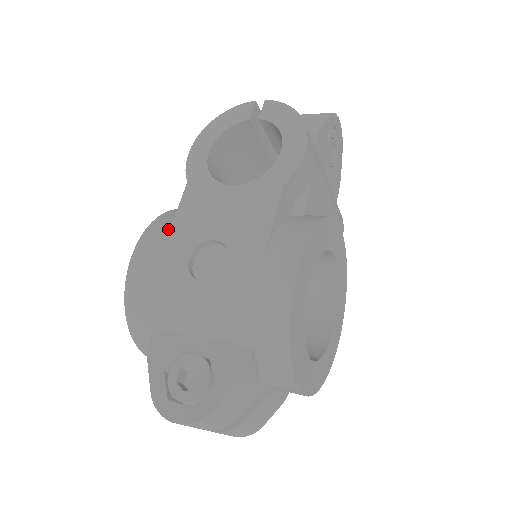
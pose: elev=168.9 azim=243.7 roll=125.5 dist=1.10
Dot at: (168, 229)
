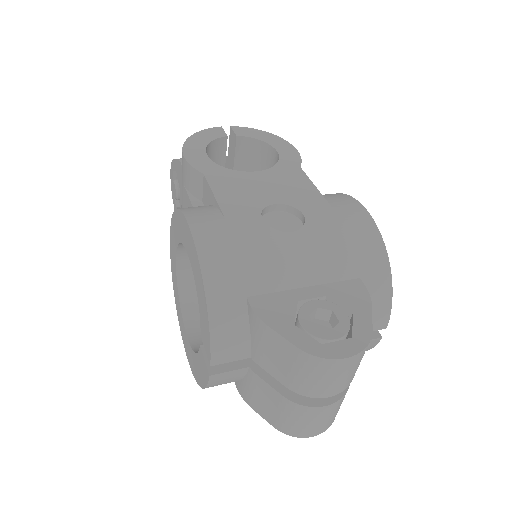
Dot at: (210, 208)
